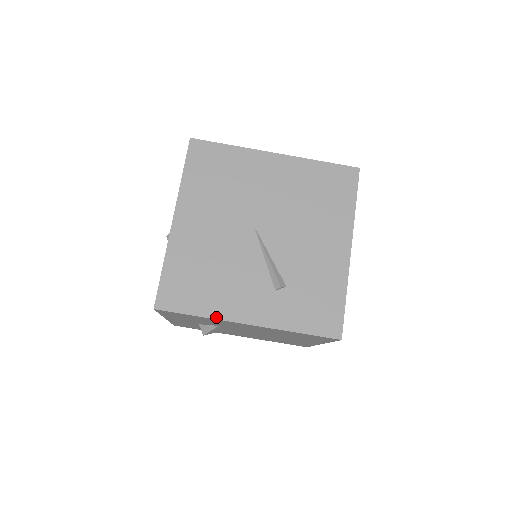
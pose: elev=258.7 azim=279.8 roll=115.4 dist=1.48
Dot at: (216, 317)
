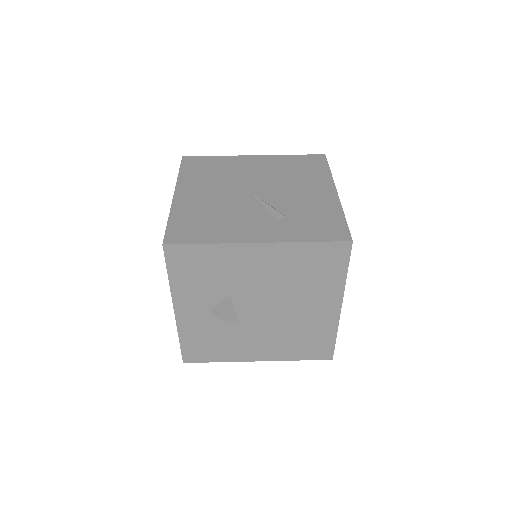
Dot at: (225, 242)
